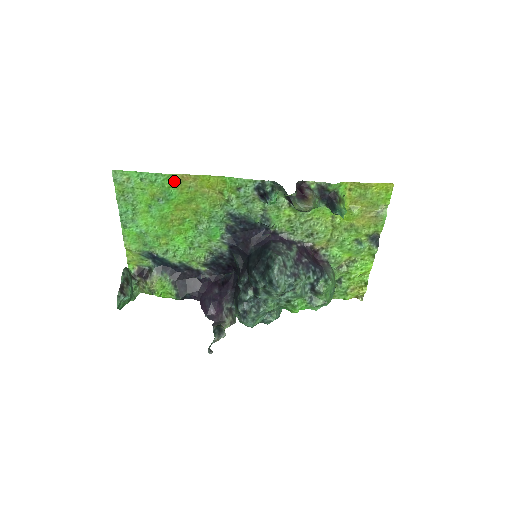
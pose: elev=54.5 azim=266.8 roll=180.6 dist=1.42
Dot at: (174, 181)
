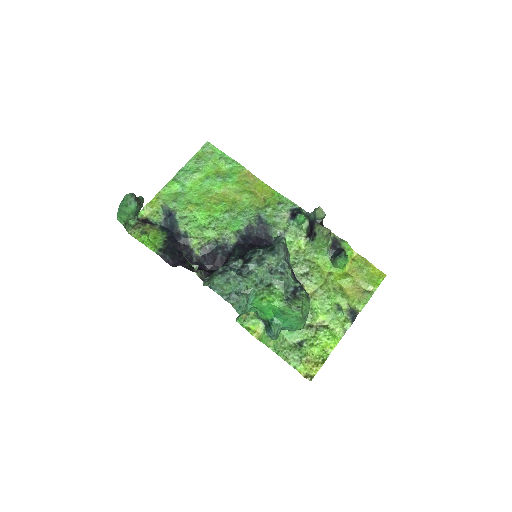
Dot at: (241, 172)
